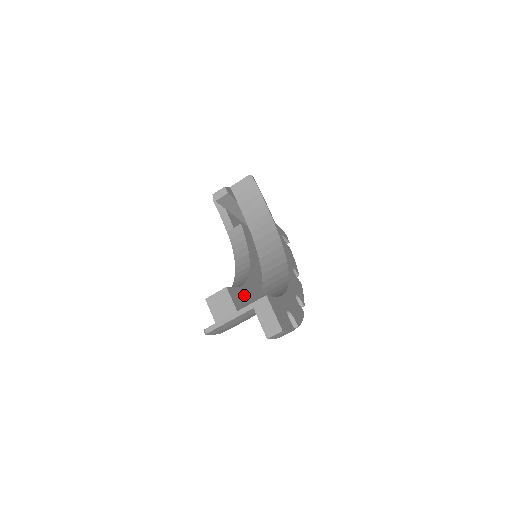
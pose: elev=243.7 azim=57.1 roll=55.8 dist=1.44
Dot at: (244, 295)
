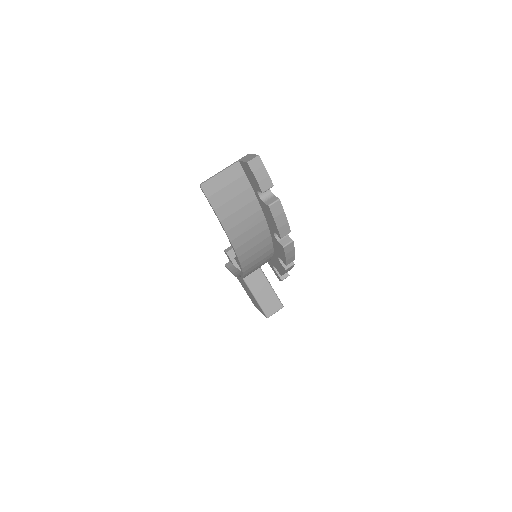
Dot at: occluded
